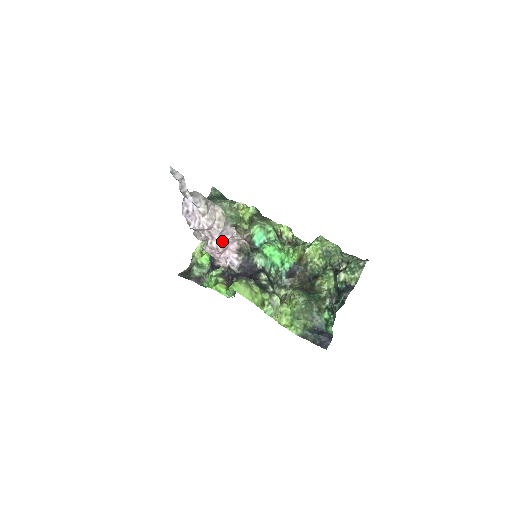
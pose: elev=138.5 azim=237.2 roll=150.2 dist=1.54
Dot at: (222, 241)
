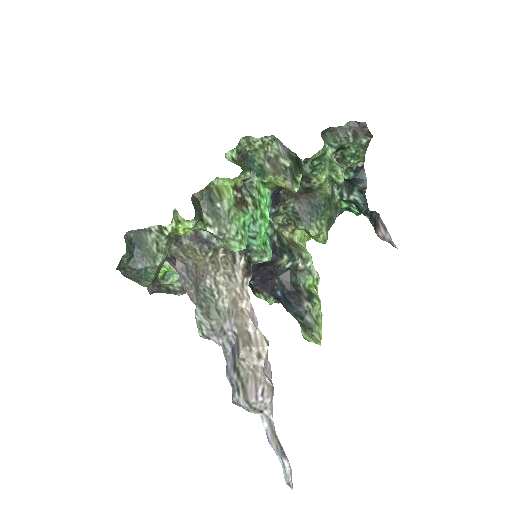
Dot at: occluded
